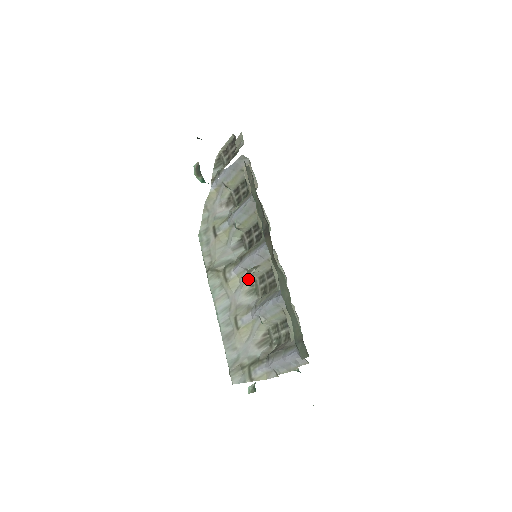
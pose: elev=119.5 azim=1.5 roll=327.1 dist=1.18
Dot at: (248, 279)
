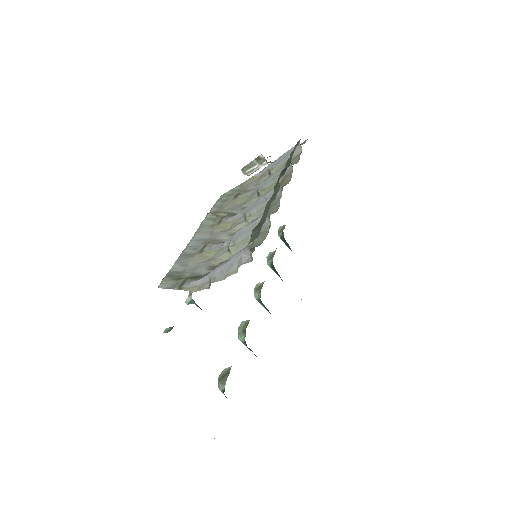
Dot at: (240, 224)
